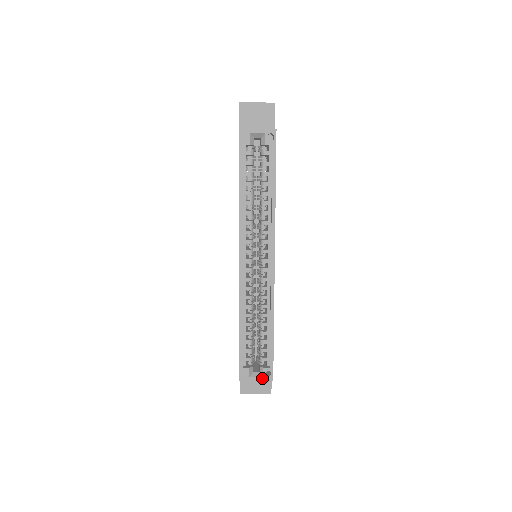
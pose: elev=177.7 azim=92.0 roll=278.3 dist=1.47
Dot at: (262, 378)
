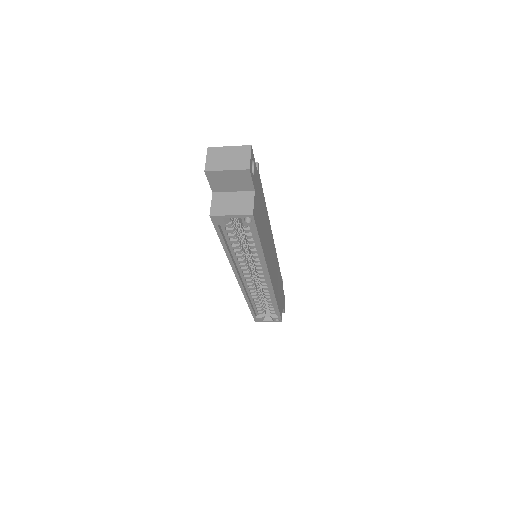
Dot at: (273, 321)
